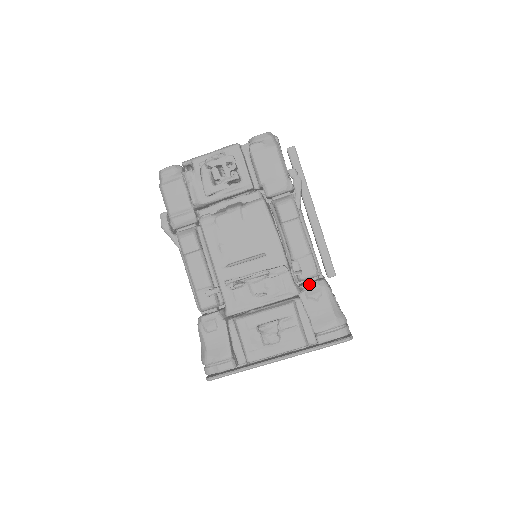
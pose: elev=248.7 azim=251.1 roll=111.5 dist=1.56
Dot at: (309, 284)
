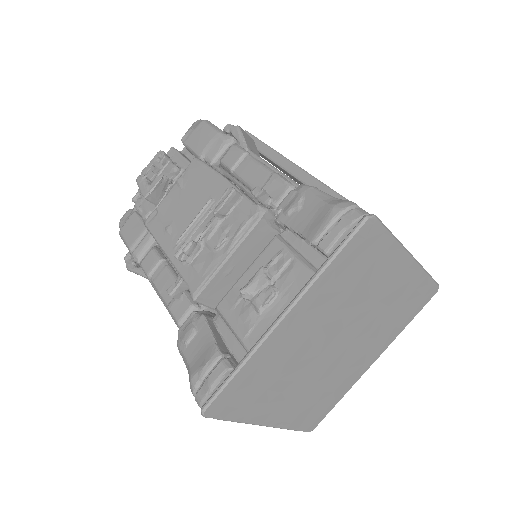
Dot at: (283, 200)
